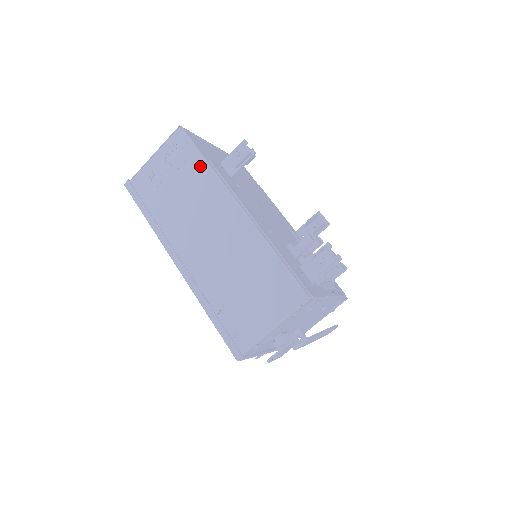
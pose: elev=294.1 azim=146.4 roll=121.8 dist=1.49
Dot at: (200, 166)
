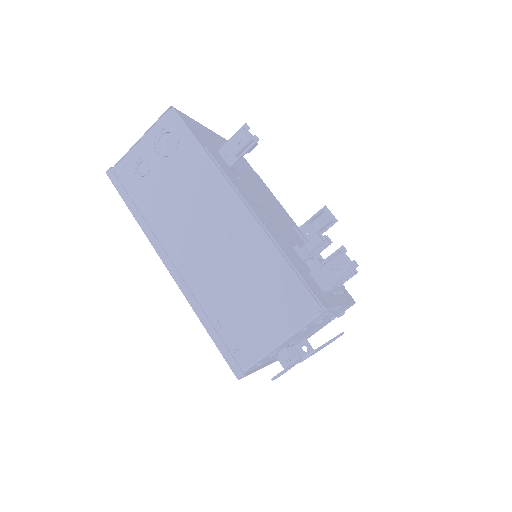
Dot at: (195, 154)
